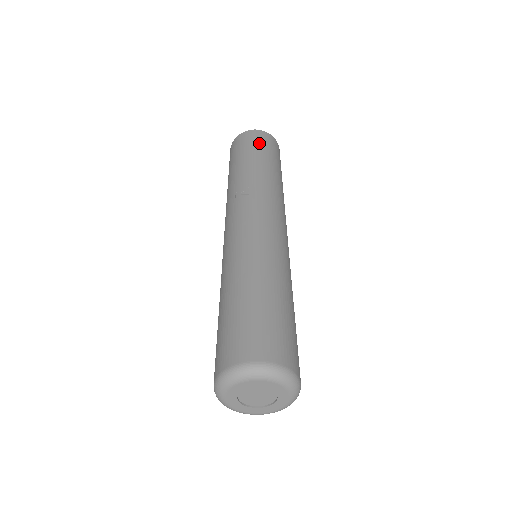
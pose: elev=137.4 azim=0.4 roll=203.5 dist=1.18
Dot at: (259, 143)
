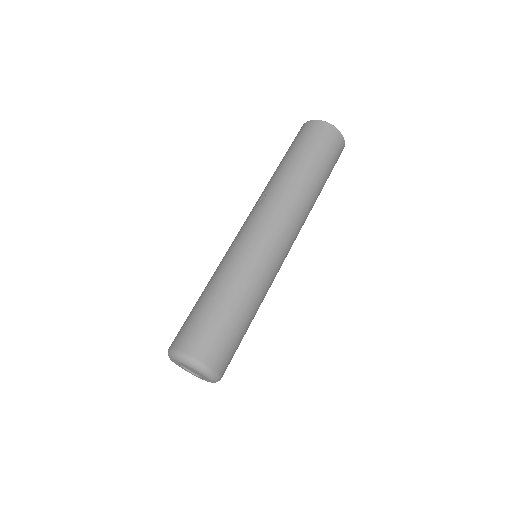
Dot at: (314, 140)
